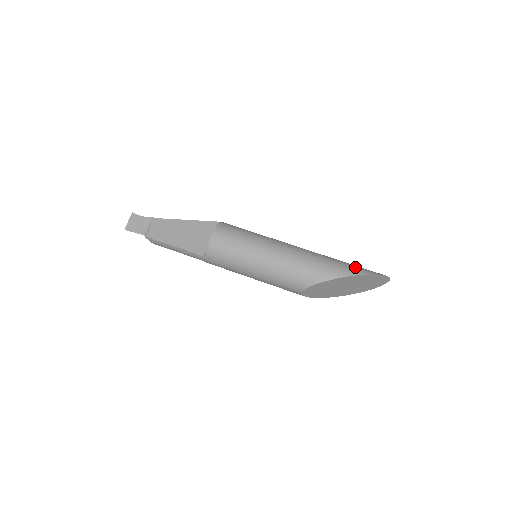
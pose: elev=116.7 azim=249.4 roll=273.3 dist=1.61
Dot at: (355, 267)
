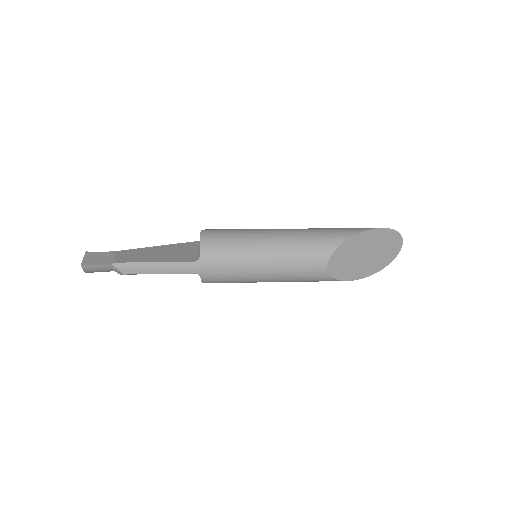
Dot at: occluded
